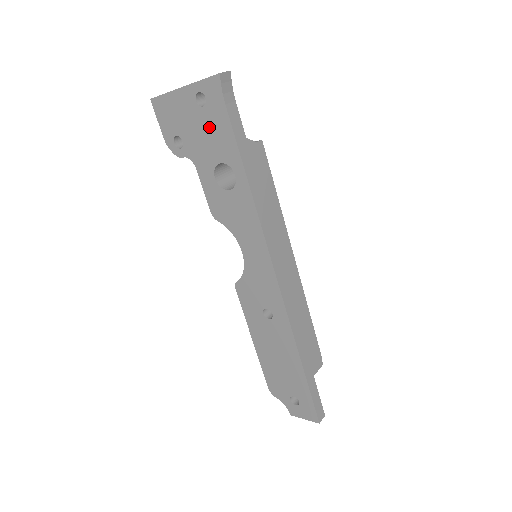
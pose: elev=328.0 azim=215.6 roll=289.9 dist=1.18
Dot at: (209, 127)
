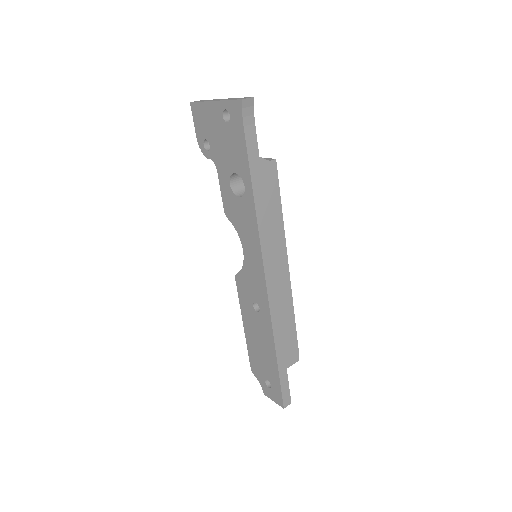
Dot at: (230, 141)
